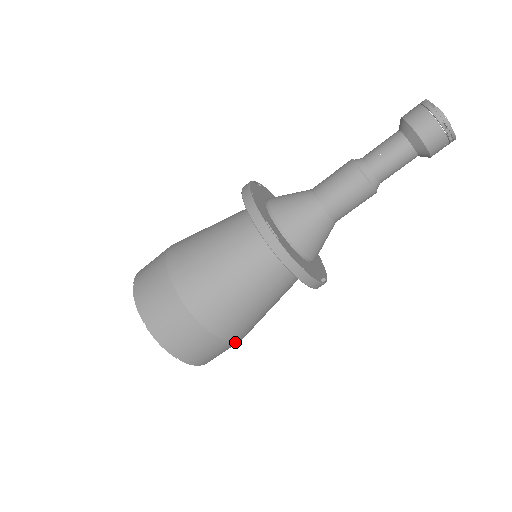
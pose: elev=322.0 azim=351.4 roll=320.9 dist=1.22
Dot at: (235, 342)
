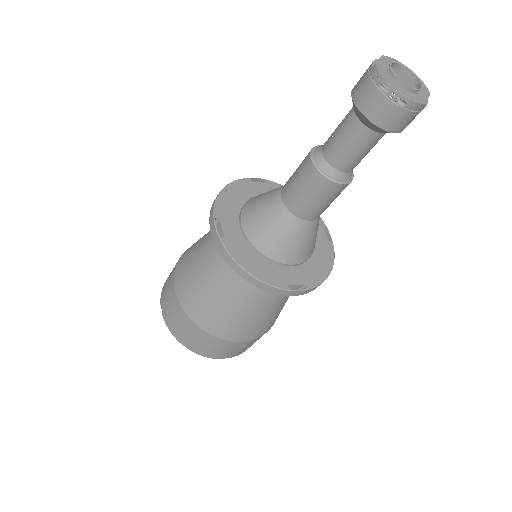
Dot at: (233, 341)
